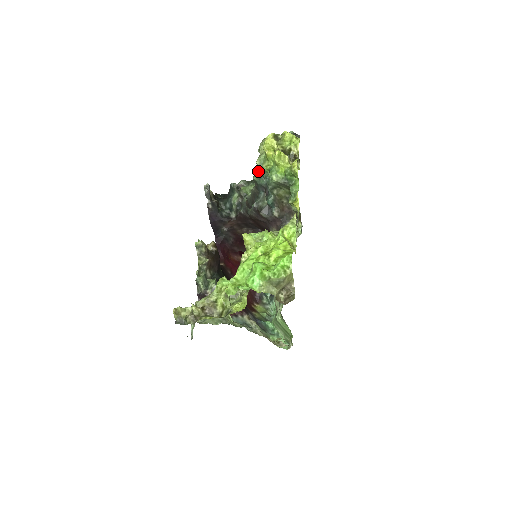
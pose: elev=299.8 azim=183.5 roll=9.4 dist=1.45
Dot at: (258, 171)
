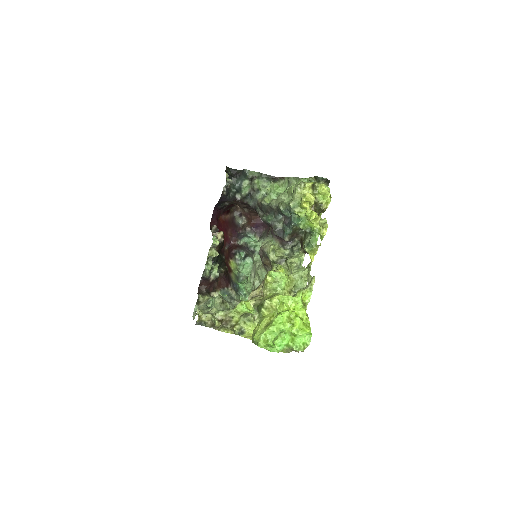
Dot at: (287, 206)
